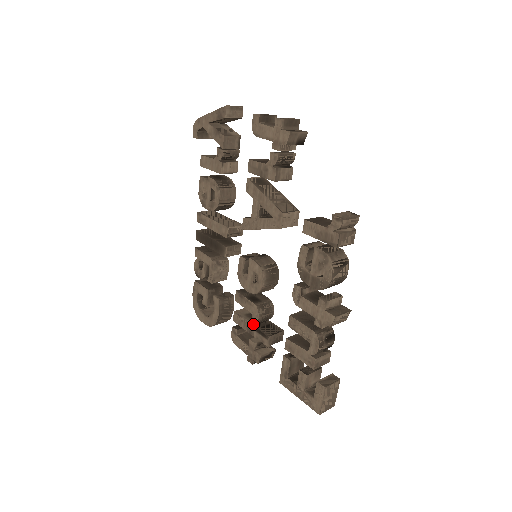
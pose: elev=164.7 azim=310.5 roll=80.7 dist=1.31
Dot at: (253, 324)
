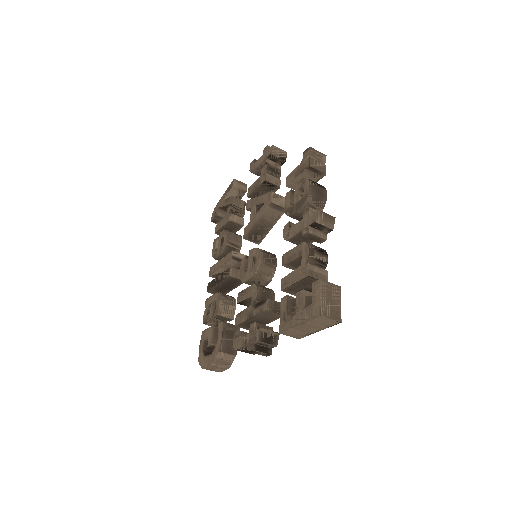
Dot at: (253, 304)
